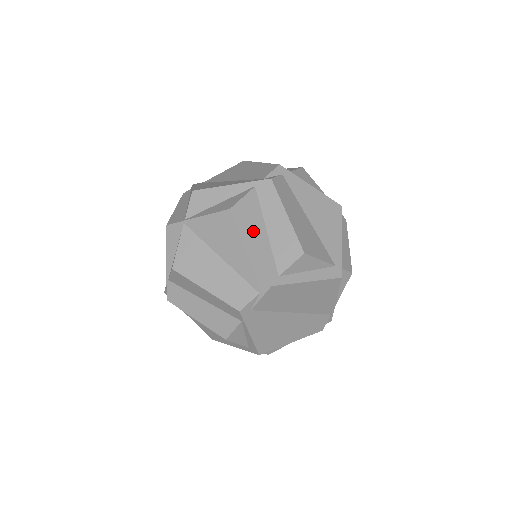
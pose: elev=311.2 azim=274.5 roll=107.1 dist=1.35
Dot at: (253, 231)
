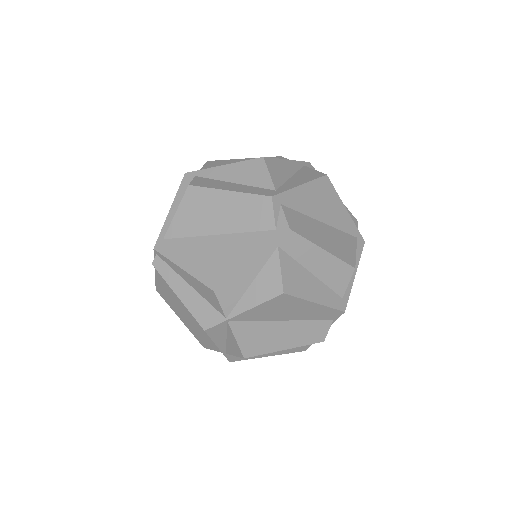
Dot at: (307, 288)
